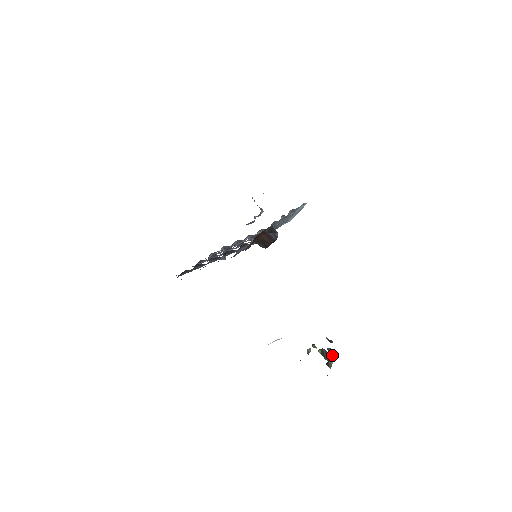
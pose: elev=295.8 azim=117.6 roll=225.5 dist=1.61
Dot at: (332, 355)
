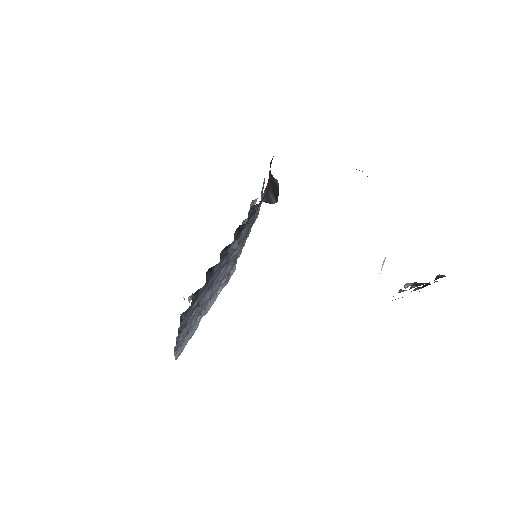
Dot at: (425, 286)
